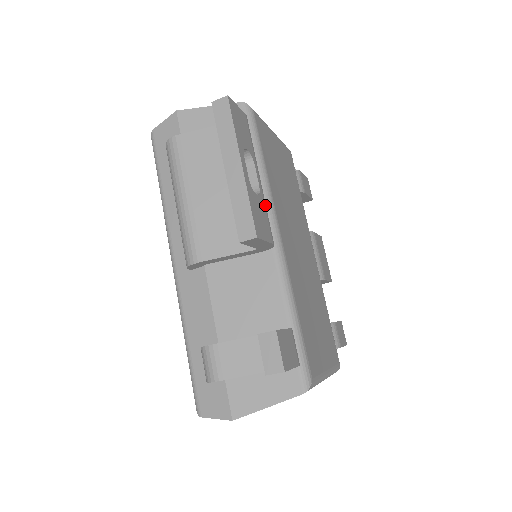
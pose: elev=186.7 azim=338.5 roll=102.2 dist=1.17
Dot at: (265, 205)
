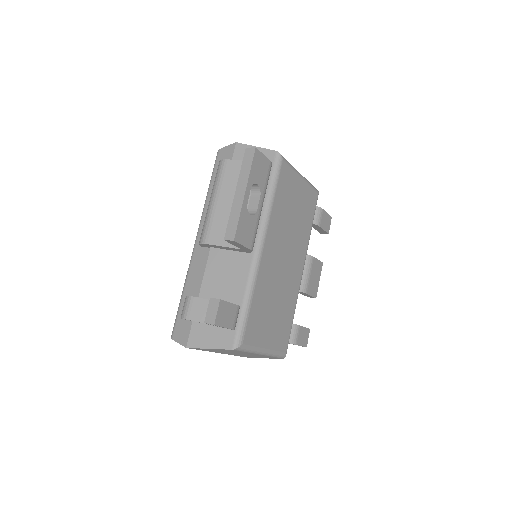
Dot at: (257, 223)
